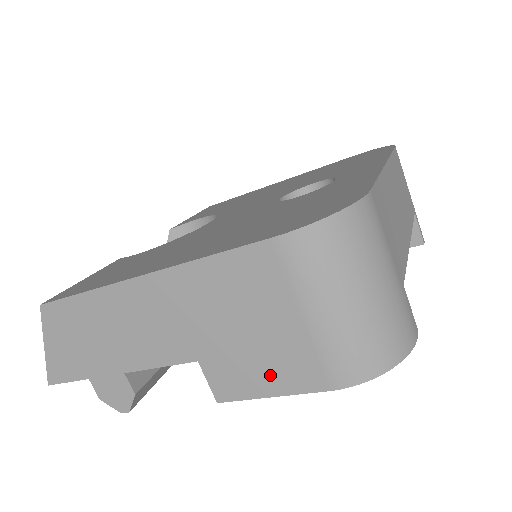
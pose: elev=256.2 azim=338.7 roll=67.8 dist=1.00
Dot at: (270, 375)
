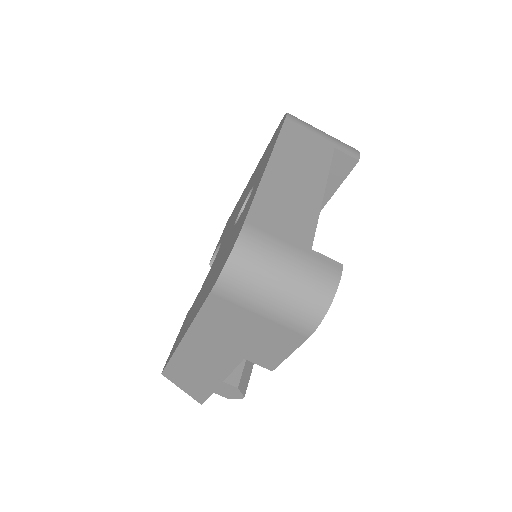
Dot at: (278, 347)
